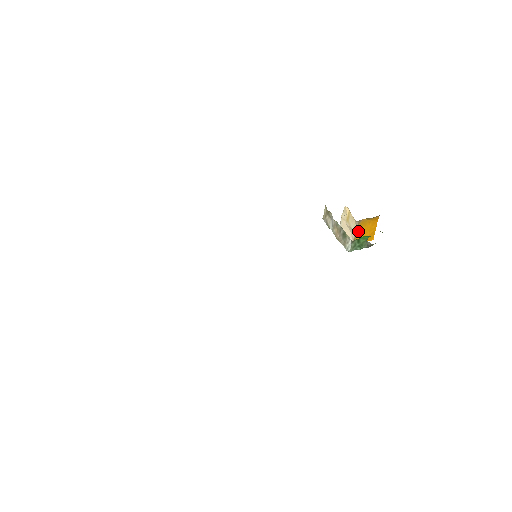
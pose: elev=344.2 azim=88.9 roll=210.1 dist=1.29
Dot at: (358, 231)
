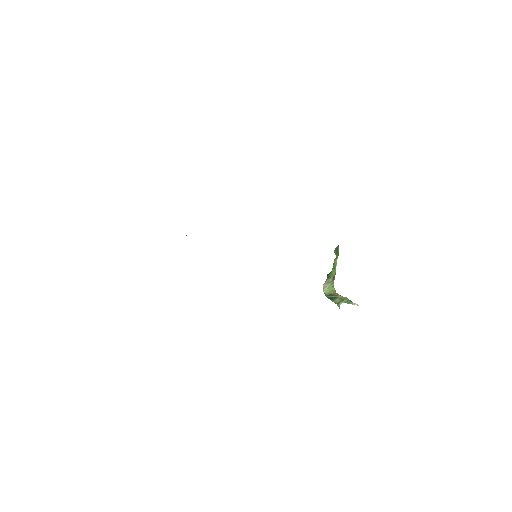
Dot at: occluded
